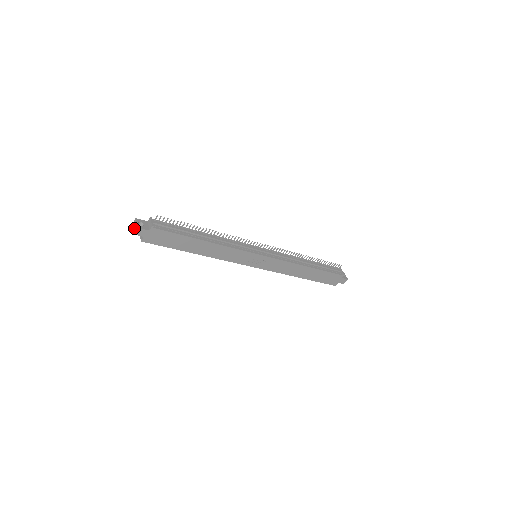
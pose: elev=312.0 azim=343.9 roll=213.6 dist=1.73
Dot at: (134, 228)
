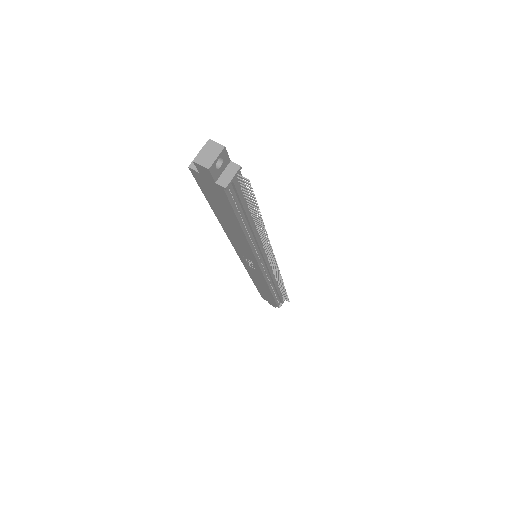
Dot at: (205, 157)
